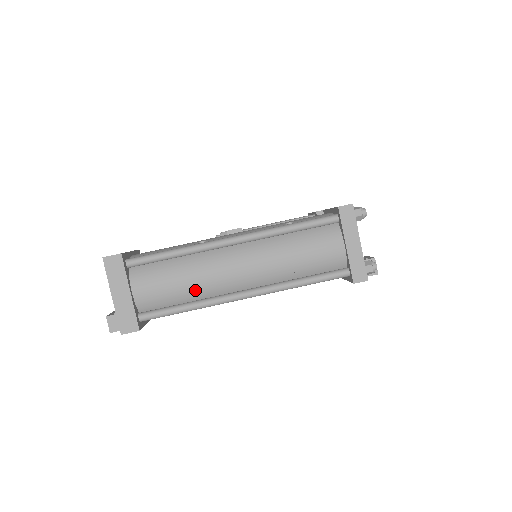
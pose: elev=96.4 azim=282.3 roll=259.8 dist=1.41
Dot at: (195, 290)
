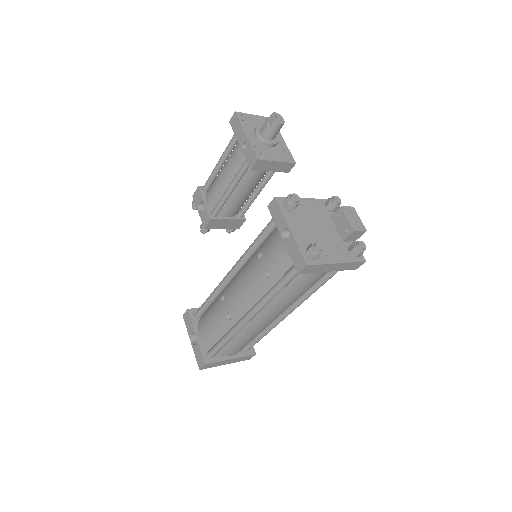
Dot at: occluded
